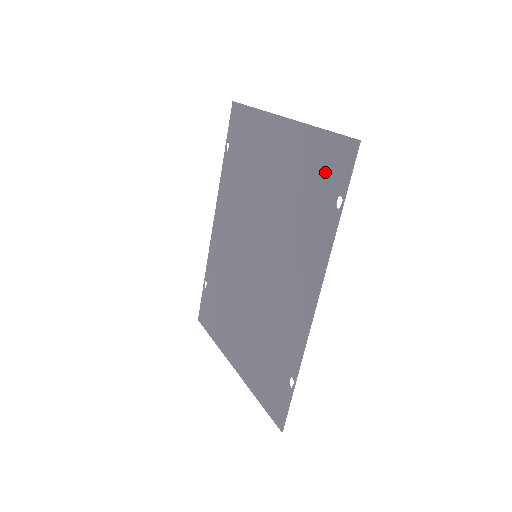
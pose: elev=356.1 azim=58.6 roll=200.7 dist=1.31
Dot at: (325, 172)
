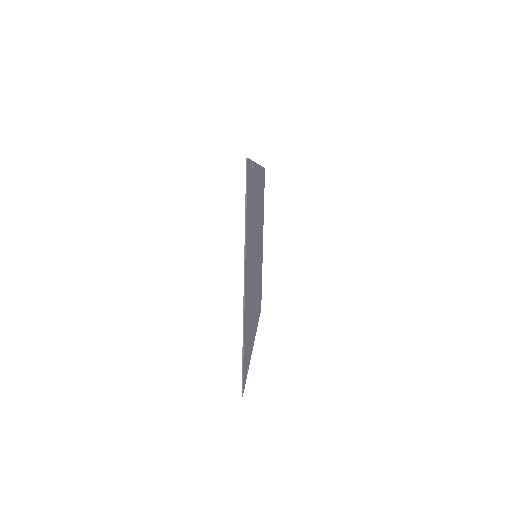
Dot at: occluded
